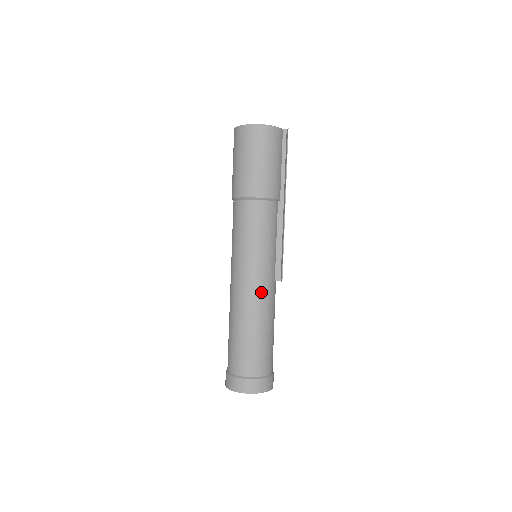
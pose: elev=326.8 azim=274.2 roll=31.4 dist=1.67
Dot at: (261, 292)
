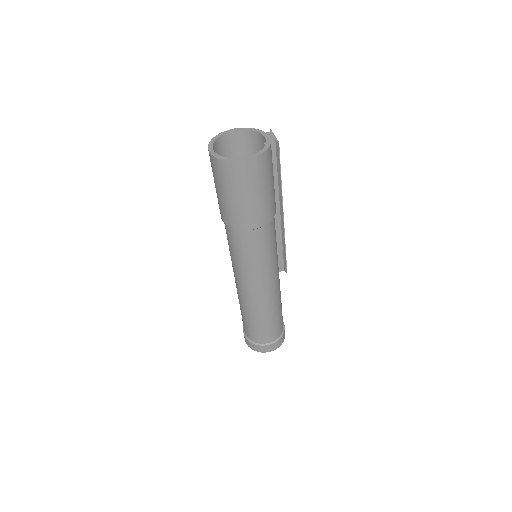
Dot at: (272, 291)
